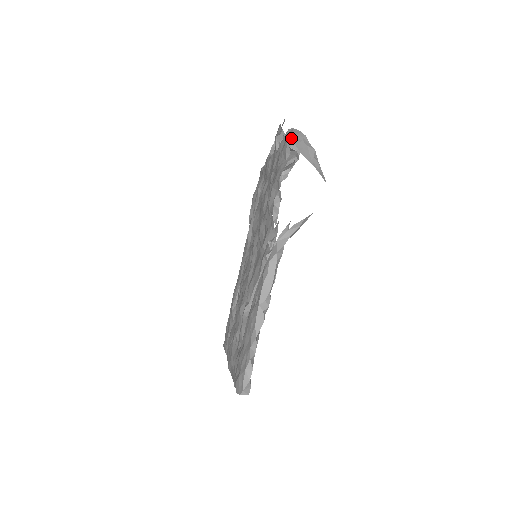
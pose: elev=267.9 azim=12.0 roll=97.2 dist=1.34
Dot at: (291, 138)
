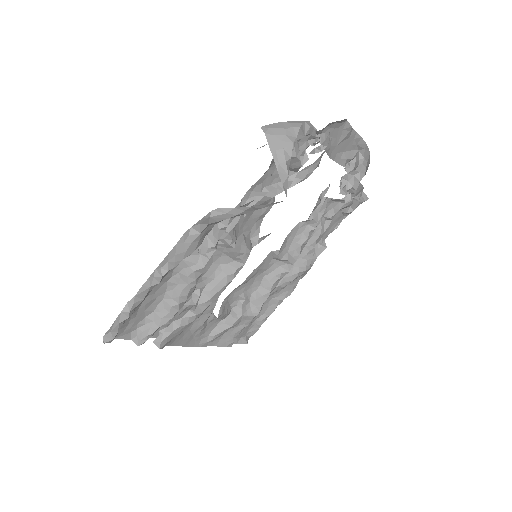
Dot at: (279, 123)
